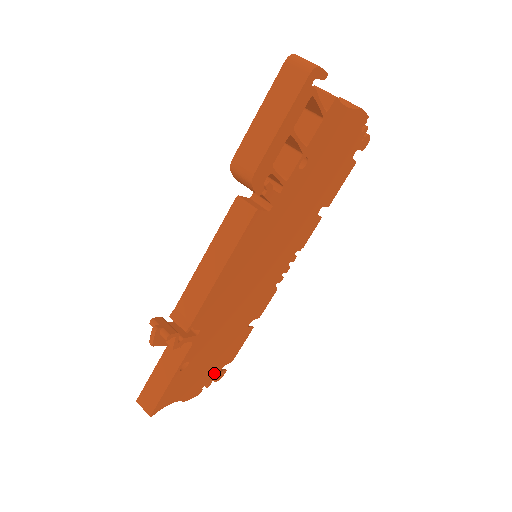
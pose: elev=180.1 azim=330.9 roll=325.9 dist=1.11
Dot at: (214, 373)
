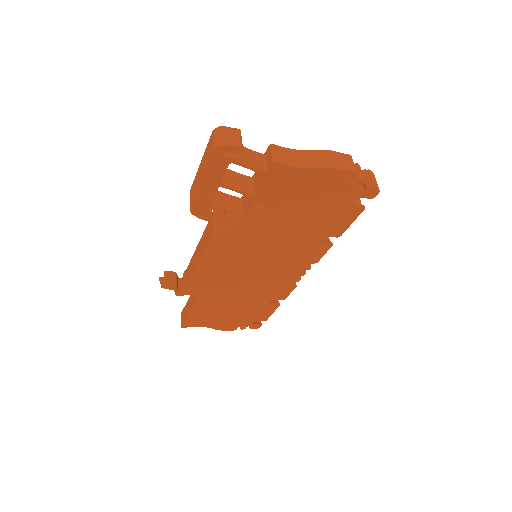
Dot at: (245, 322)
